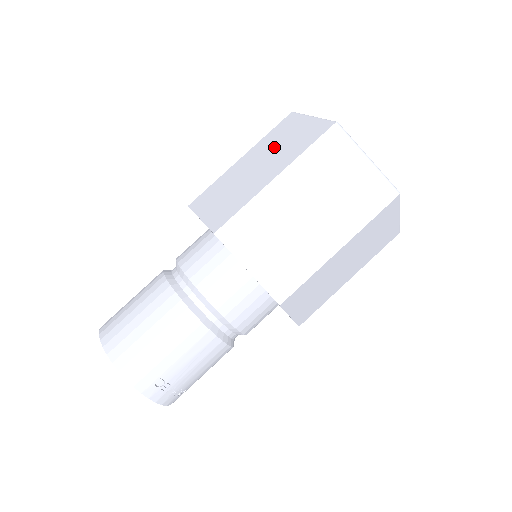
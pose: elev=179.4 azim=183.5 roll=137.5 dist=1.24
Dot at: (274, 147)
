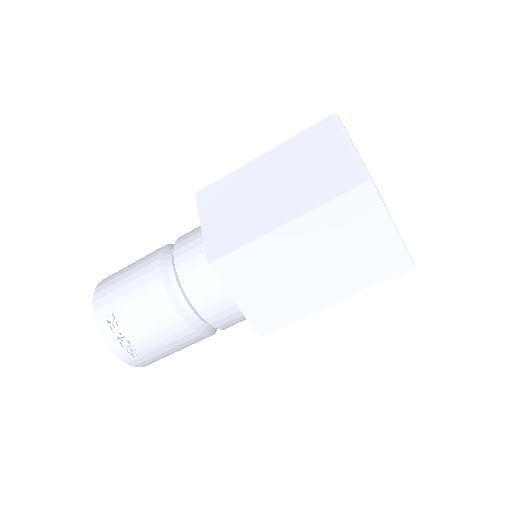
Dot at: occluded
